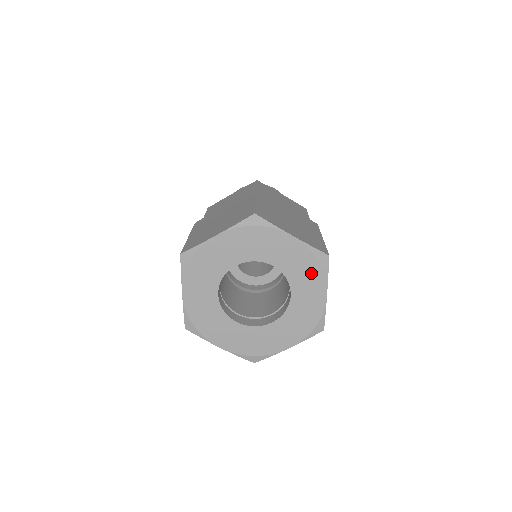
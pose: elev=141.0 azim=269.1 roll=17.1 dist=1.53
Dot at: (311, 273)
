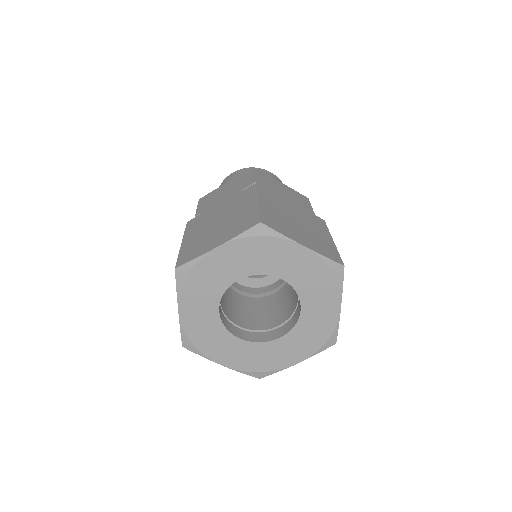
Dot at: (324, 285)
